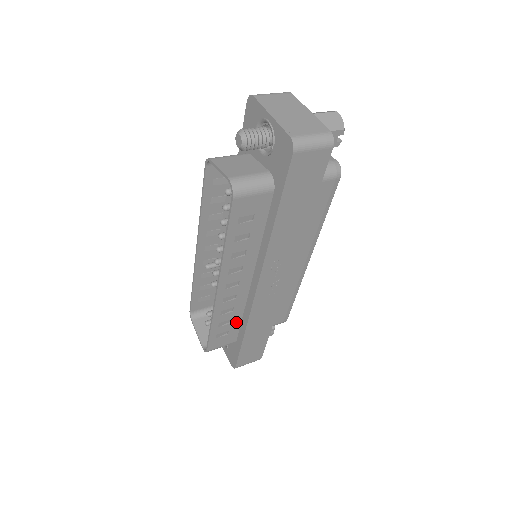
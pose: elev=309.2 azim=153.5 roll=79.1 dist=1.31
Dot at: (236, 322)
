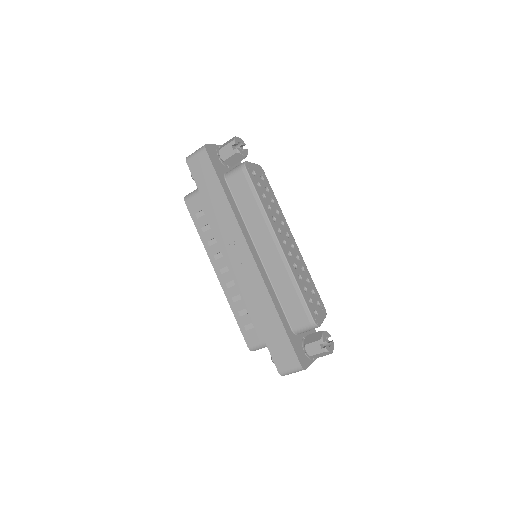
Dot at: occluded
